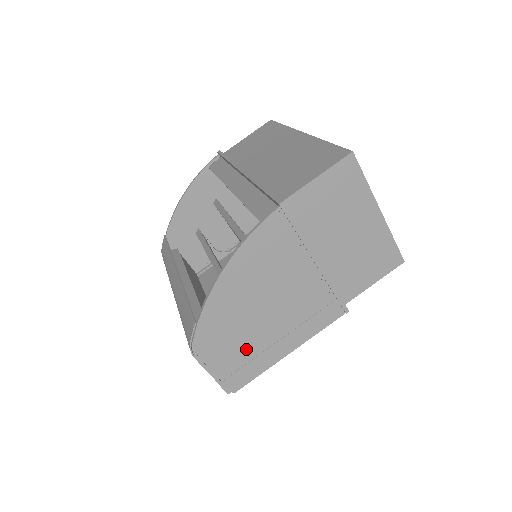
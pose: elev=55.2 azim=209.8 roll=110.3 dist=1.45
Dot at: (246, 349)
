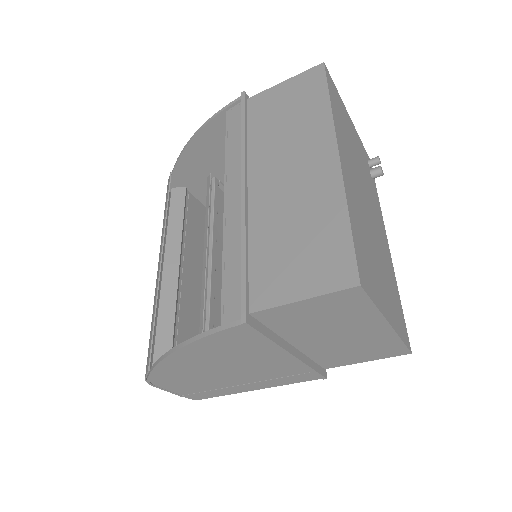
Dot at: (206, 385)
